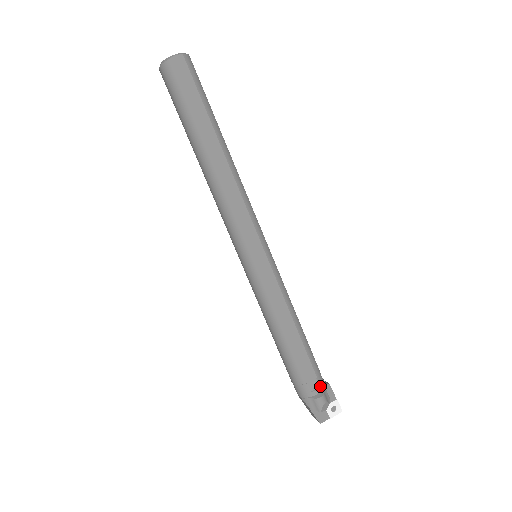
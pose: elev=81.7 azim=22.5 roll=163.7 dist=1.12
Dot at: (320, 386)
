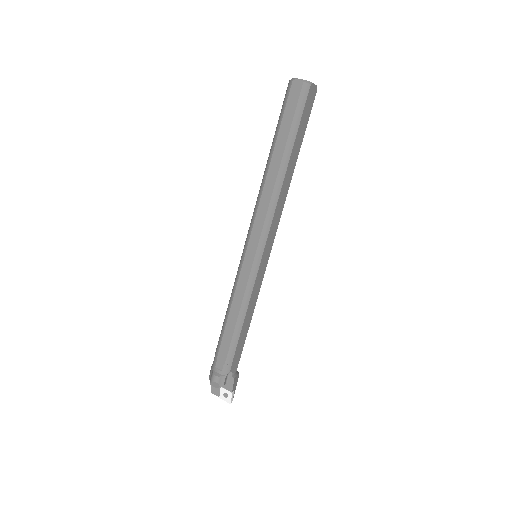
Dot at: (223, 371)
